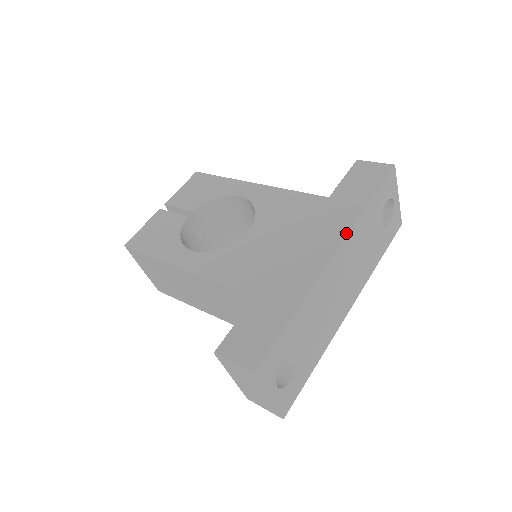
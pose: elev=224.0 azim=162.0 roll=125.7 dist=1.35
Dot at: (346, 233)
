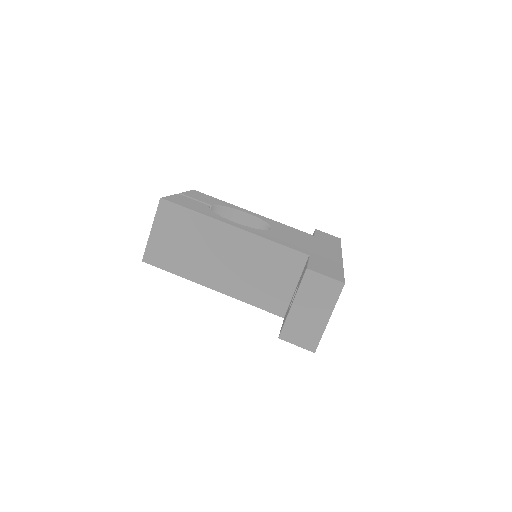
Dot at: (341, 251)
